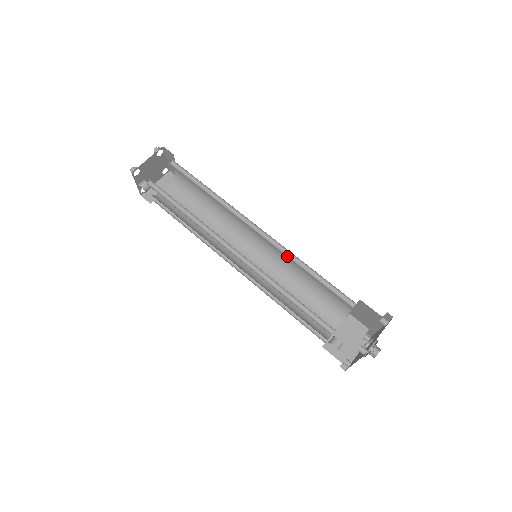
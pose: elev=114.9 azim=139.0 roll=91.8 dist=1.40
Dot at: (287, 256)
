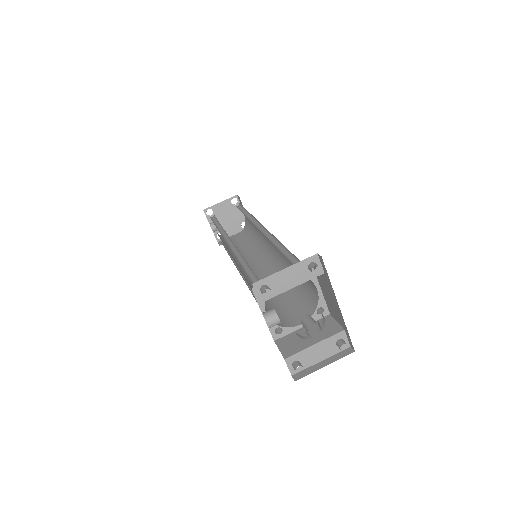
Dot at: (273, 243)
